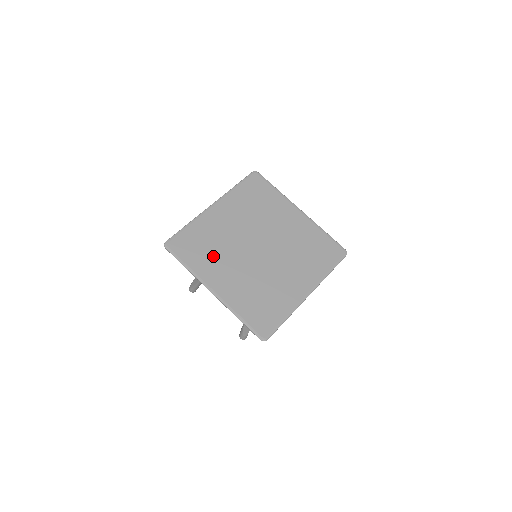
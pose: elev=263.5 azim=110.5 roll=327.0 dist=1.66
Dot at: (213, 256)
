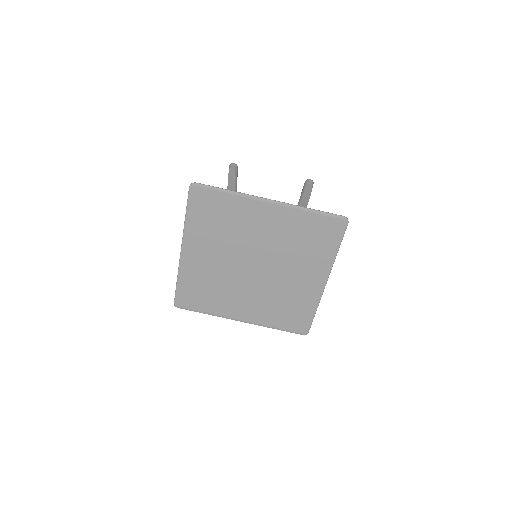
Dot at: (219, 295)
